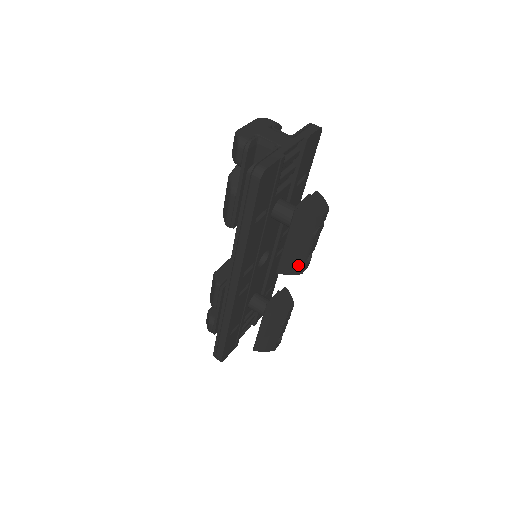
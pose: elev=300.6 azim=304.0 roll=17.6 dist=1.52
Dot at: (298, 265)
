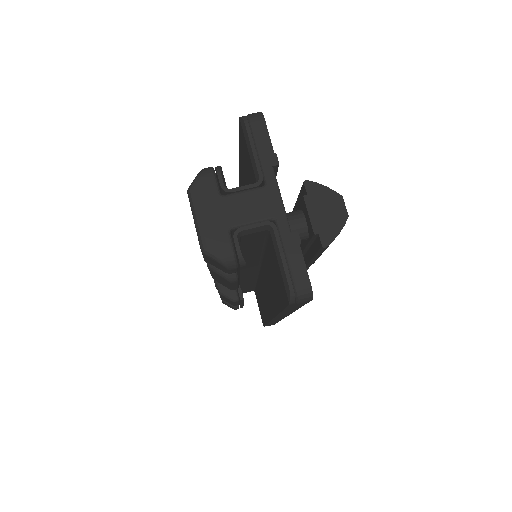
Dot at: occluded
